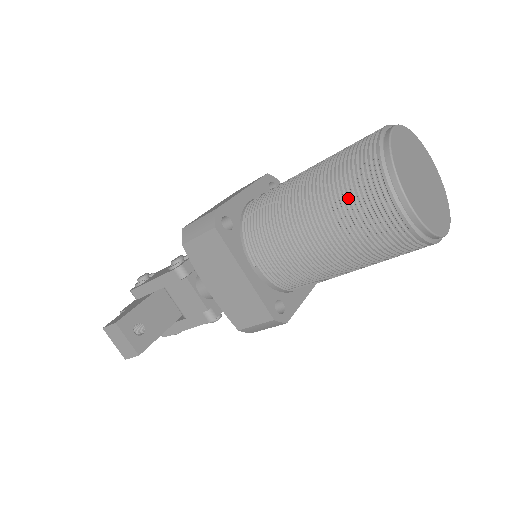
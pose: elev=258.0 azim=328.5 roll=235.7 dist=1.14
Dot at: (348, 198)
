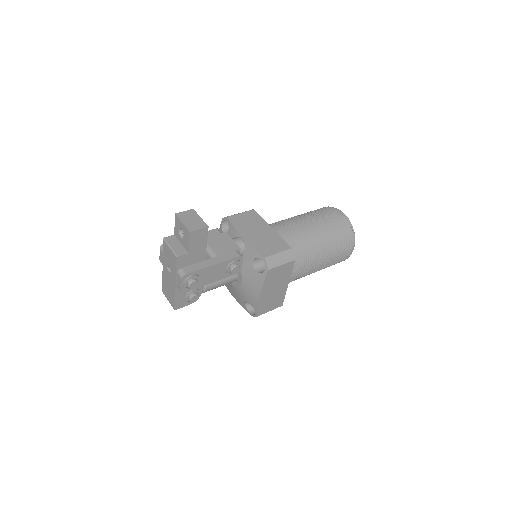
Dot at: (318, 211)
